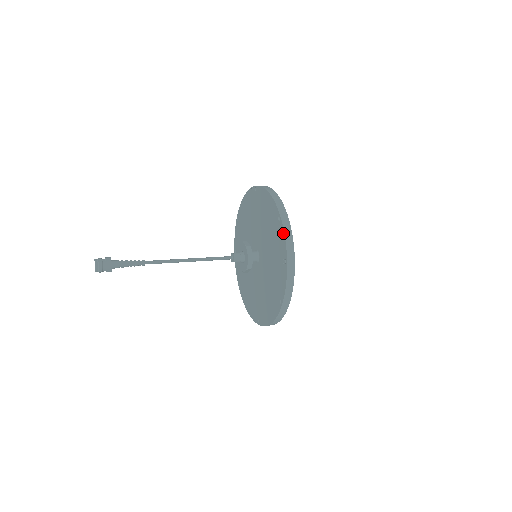
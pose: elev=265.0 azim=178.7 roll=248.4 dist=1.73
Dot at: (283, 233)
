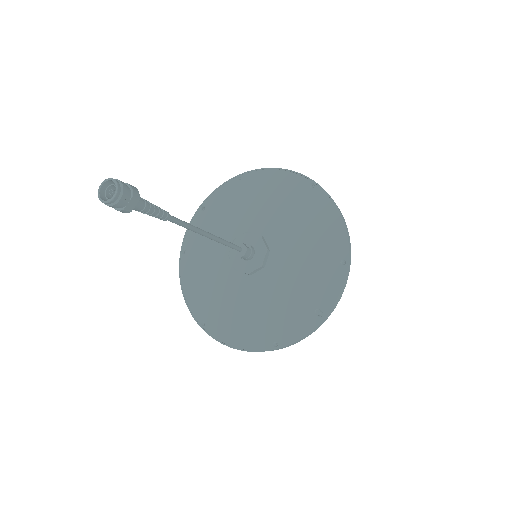
Dot at: (341, 284)
